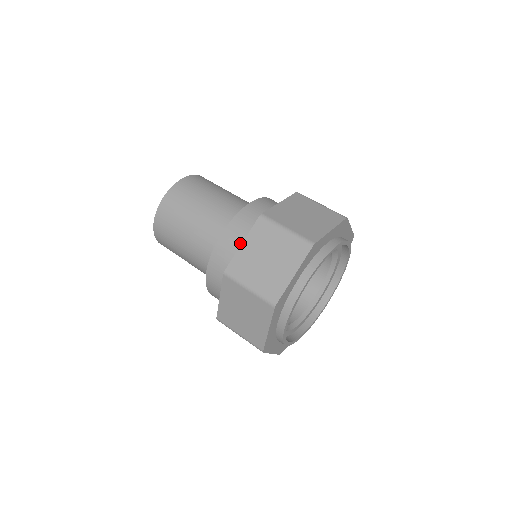
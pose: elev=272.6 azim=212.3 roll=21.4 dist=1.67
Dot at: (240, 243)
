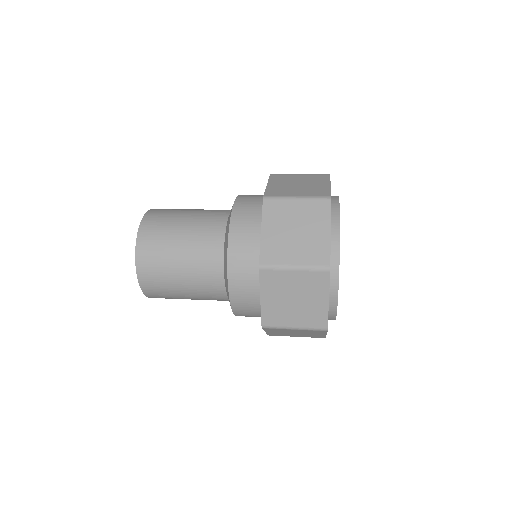
Dot at: (258, 199)
